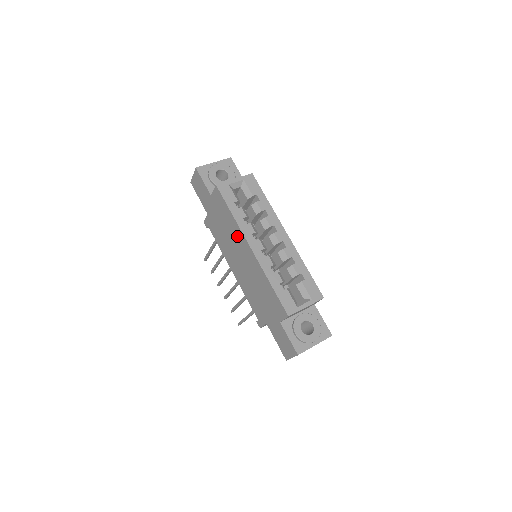
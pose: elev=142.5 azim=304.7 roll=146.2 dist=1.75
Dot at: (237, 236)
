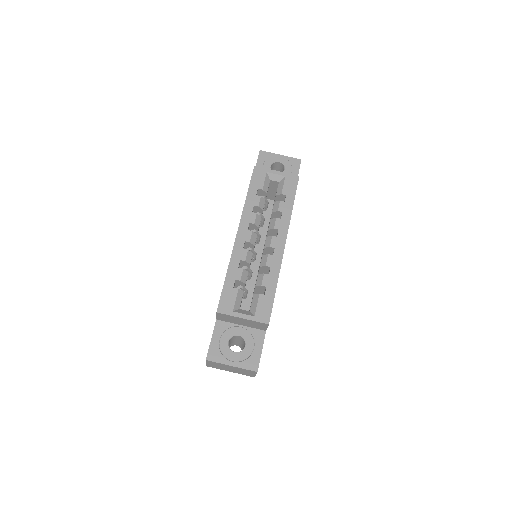
Dot at: occluded
